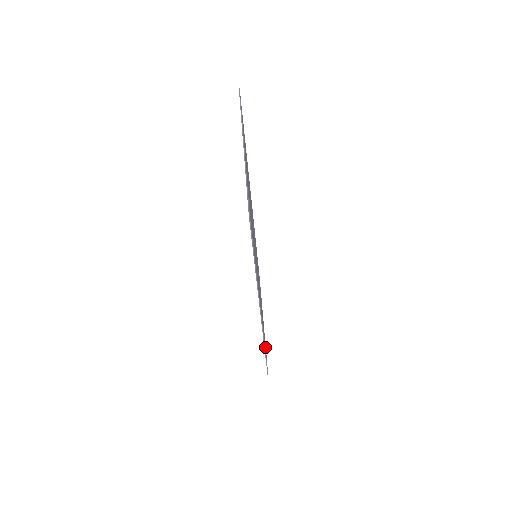
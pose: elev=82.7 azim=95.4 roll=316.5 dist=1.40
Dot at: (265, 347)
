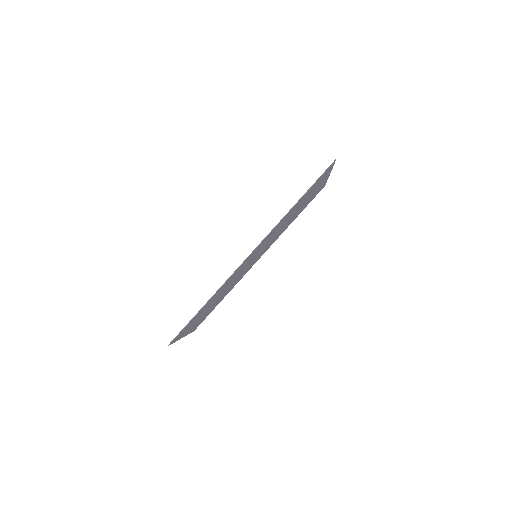
Dot at: occluded
